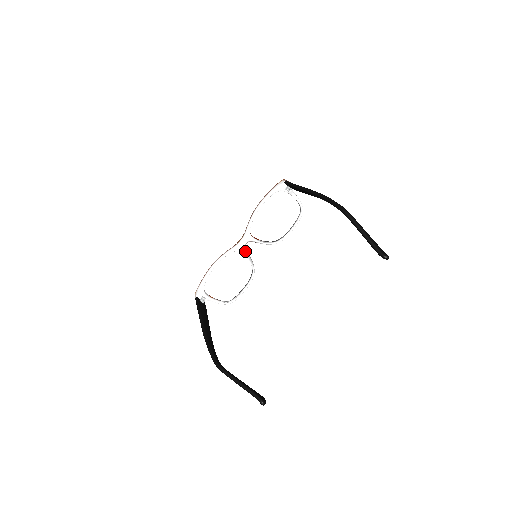
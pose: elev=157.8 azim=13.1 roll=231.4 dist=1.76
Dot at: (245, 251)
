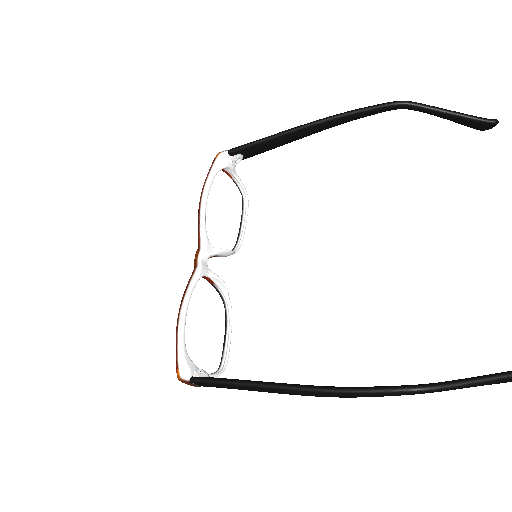
Dot at: occluded
